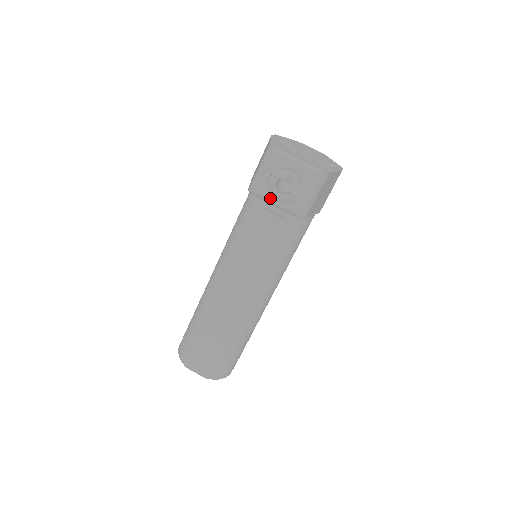
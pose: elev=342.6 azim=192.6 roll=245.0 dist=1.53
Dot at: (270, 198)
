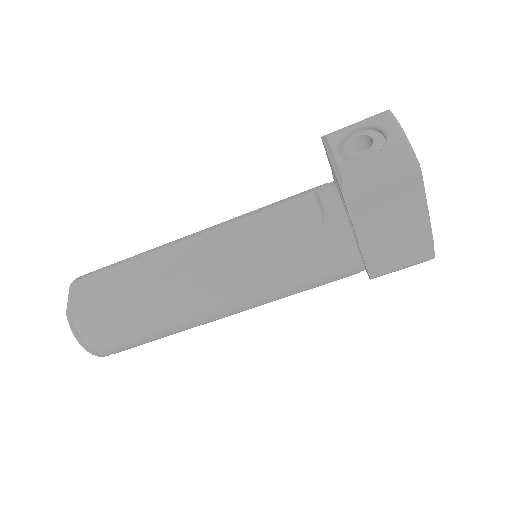
Dot at: (334, 144)
